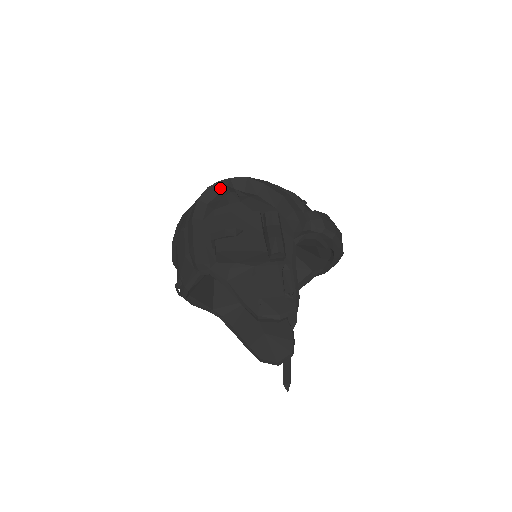
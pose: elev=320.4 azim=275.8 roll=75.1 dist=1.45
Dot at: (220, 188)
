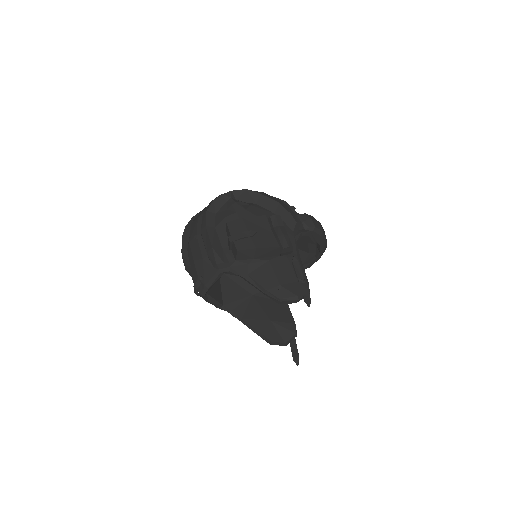
Dot at: (224, 200)
